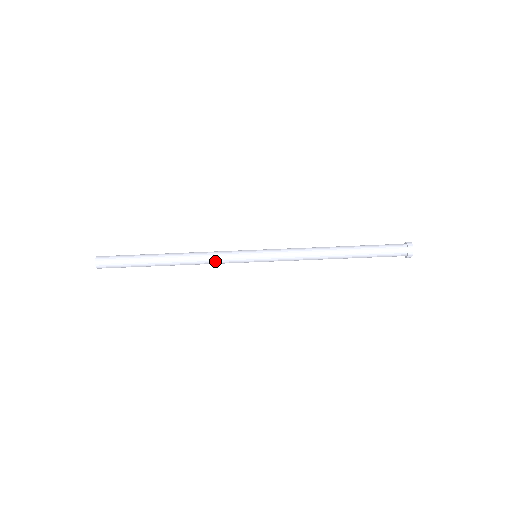
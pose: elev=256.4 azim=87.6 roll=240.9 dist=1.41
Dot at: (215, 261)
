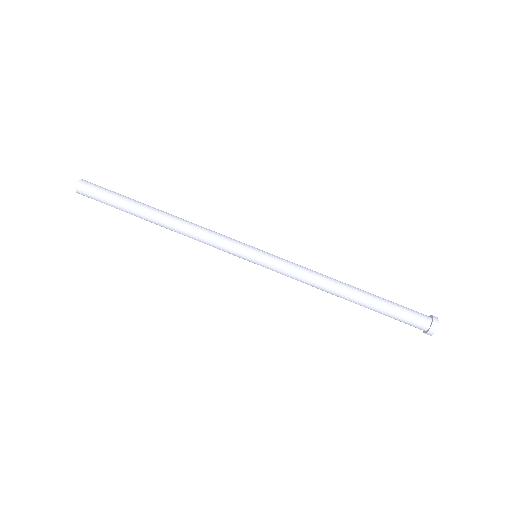
Dot at: (208, 242)
